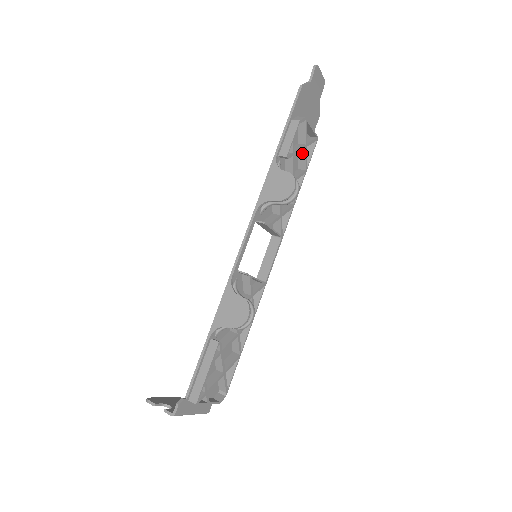
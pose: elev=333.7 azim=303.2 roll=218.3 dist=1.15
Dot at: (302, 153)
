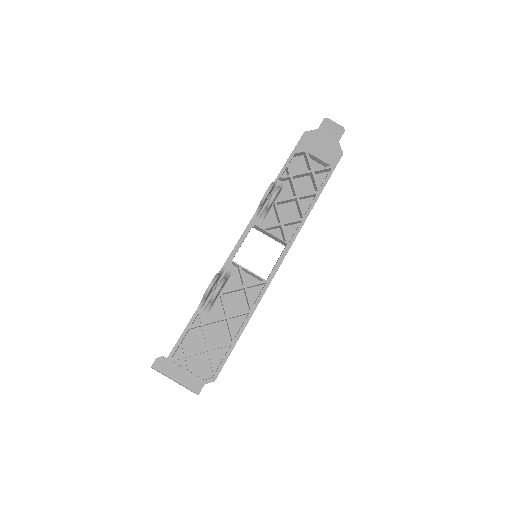
Dot at: (312, 179)
